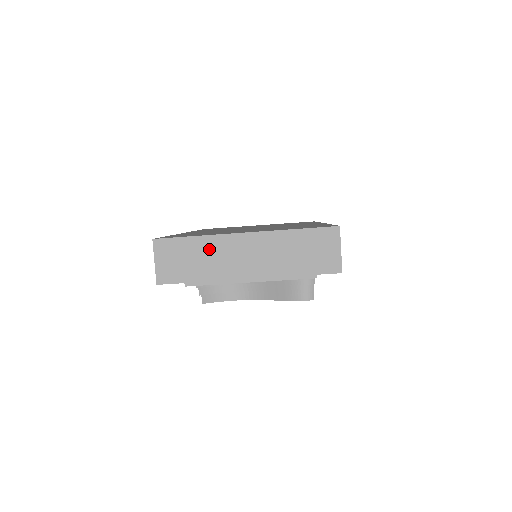
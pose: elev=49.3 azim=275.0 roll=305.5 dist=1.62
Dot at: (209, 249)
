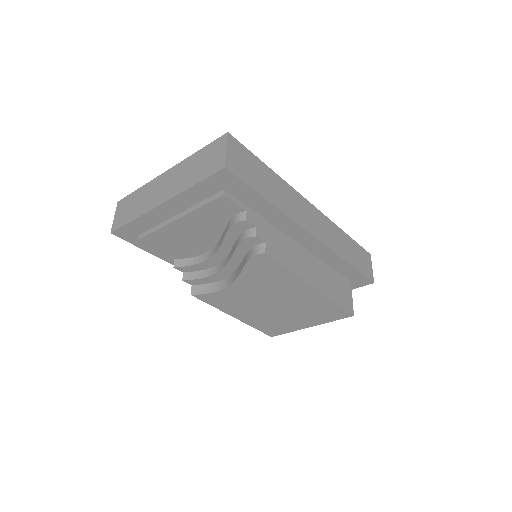
Dot at: (144, 193)
